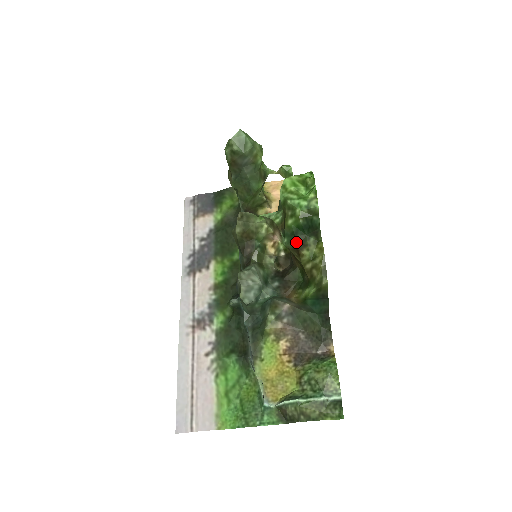
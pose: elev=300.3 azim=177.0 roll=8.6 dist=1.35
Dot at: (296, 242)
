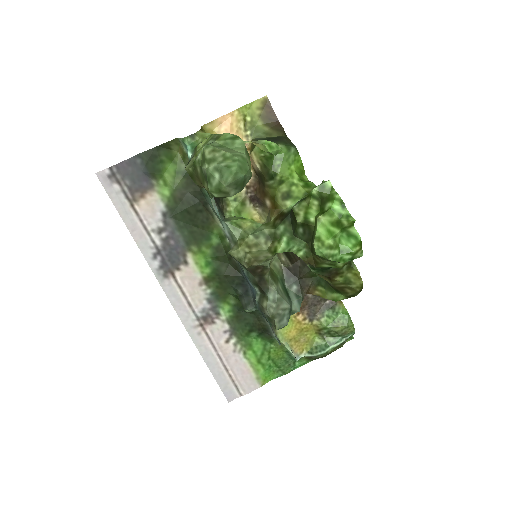
Dot at: (328, 273)
